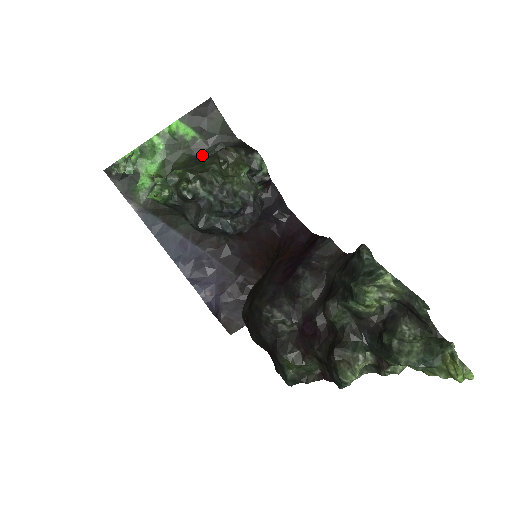
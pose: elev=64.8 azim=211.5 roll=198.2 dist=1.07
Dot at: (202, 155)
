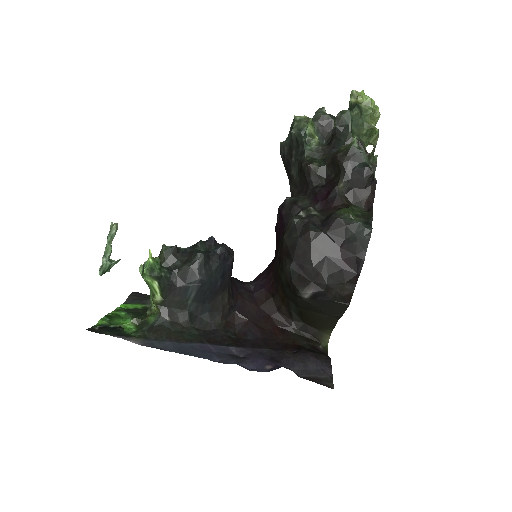
Dot at: occluded
